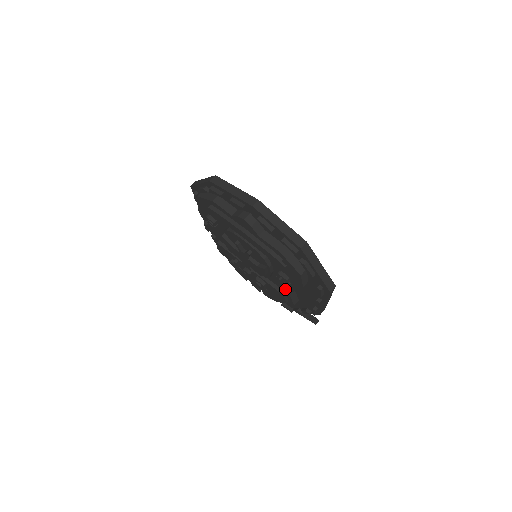
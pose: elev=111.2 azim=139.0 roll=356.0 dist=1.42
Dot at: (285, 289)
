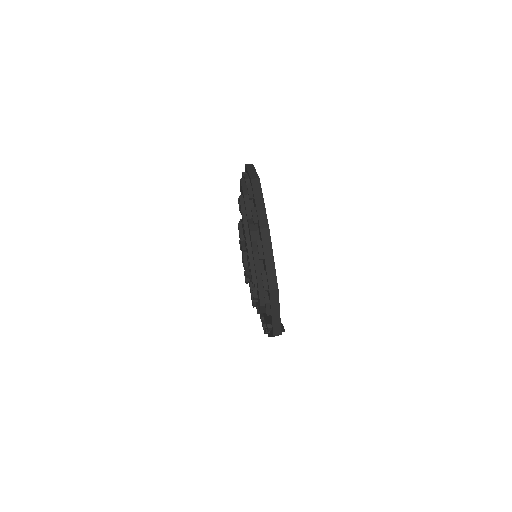
Dot at: occluded
